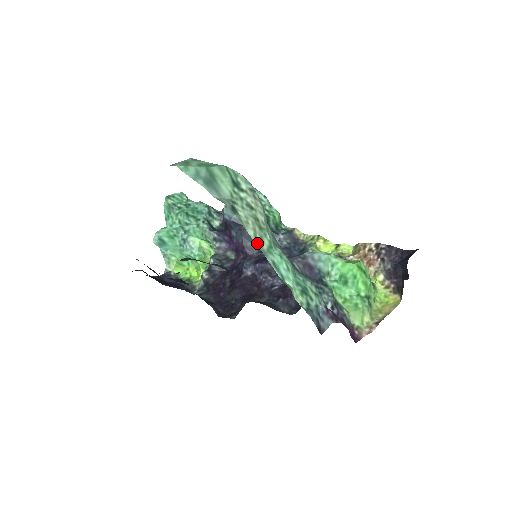
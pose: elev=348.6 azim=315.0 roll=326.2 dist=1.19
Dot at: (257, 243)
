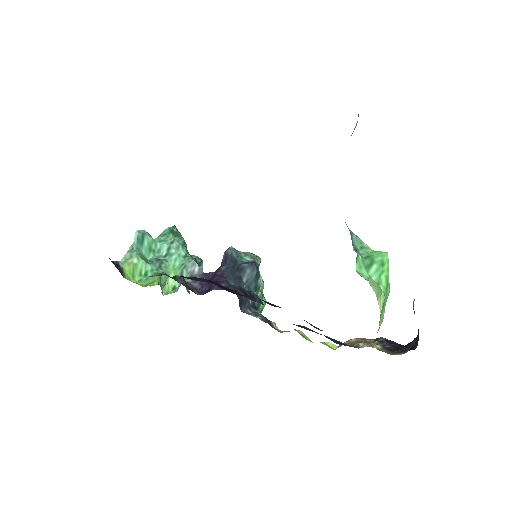
Dot at: occluded
